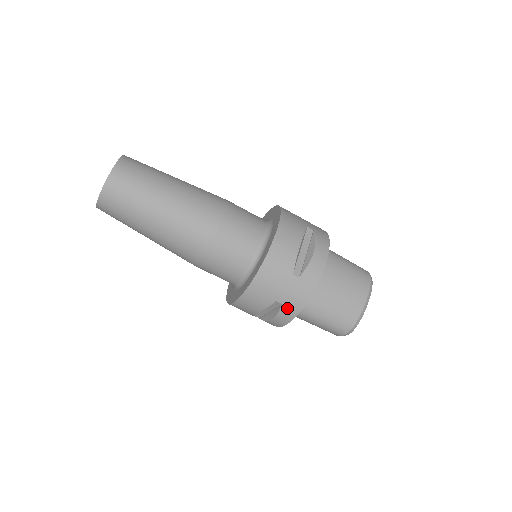
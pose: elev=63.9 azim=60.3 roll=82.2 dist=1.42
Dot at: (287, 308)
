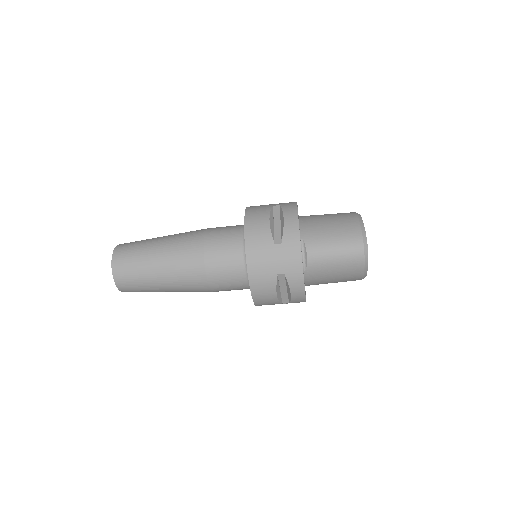
Dot at: occluded
